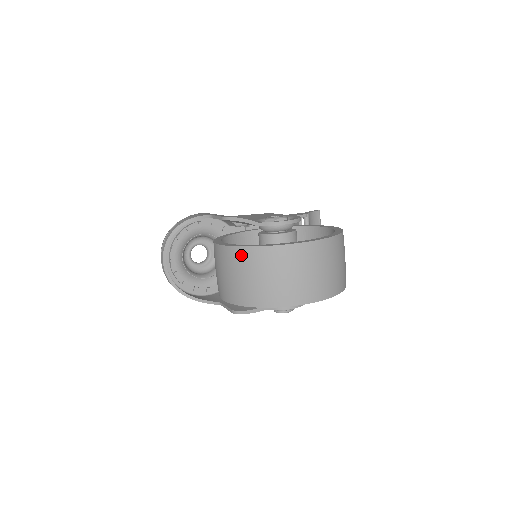
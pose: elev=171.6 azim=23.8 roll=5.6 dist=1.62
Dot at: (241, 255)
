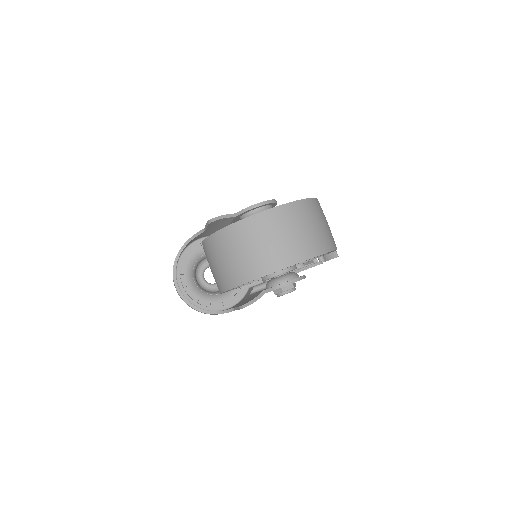
Dot at: (218, 240)
